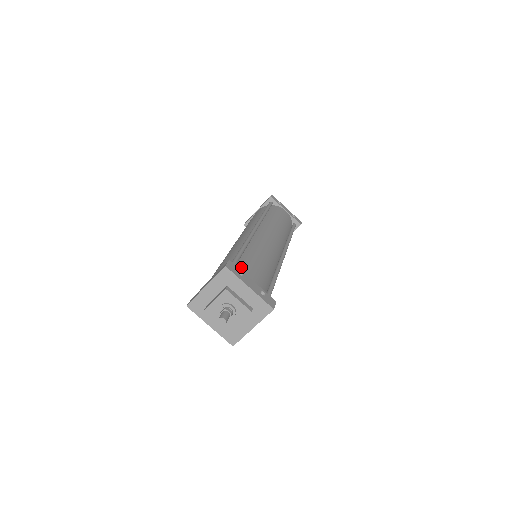
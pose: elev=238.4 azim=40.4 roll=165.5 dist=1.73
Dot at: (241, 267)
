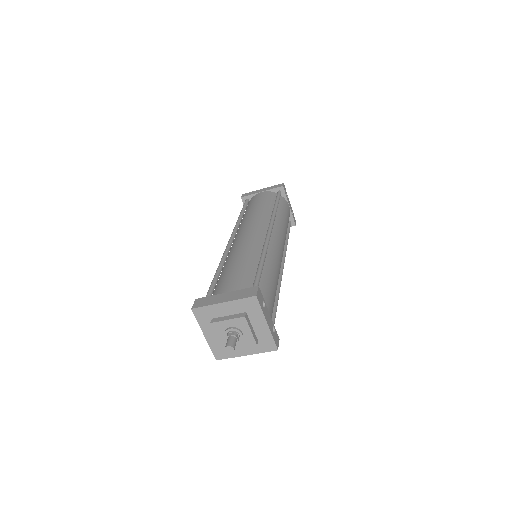
Dot at: (261, 291)
